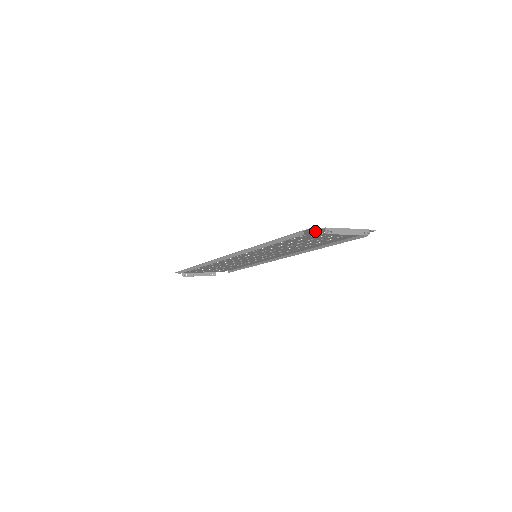
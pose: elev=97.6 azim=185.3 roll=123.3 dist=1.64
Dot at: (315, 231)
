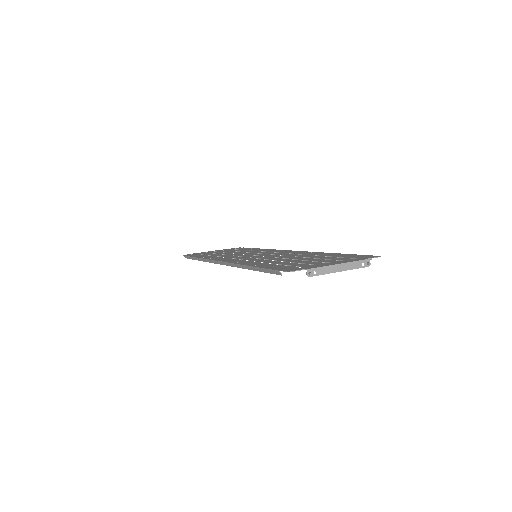
Dot at: (298, 268)
